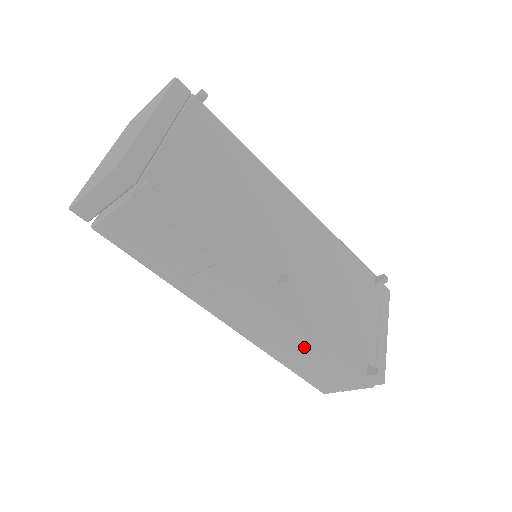
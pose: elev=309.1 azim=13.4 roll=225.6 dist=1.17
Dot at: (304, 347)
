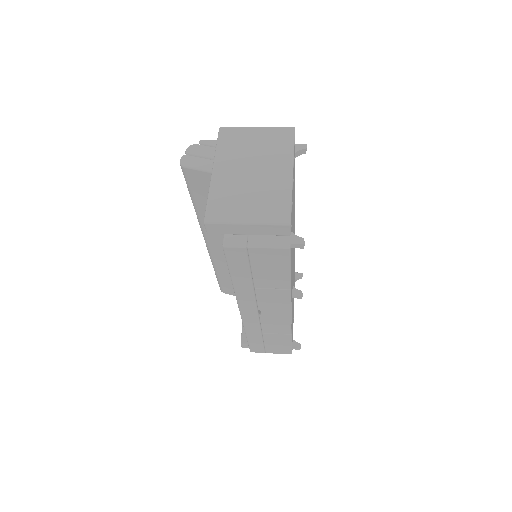
Dot at: (279, 332)
